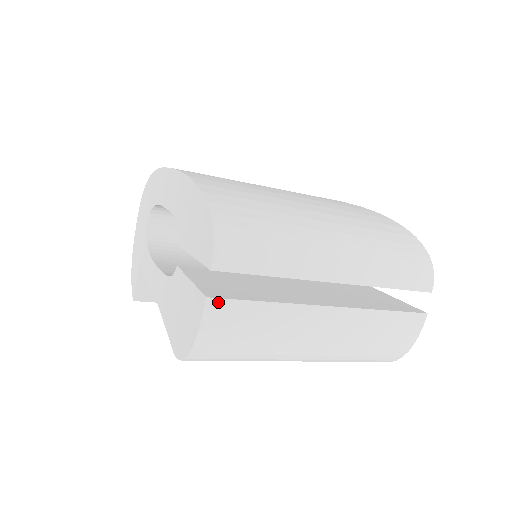
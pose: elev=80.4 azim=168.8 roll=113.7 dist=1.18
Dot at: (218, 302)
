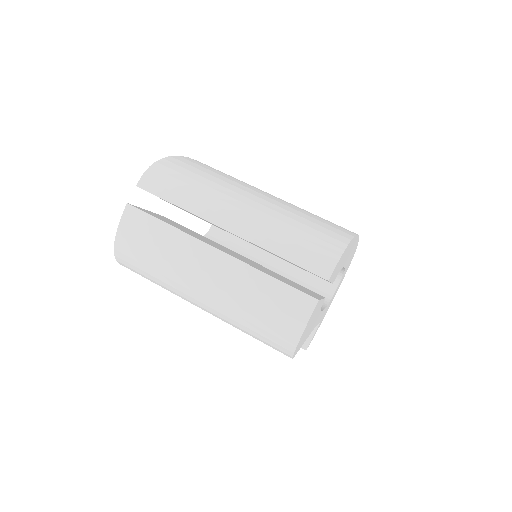
Dot at: (134, 210)
